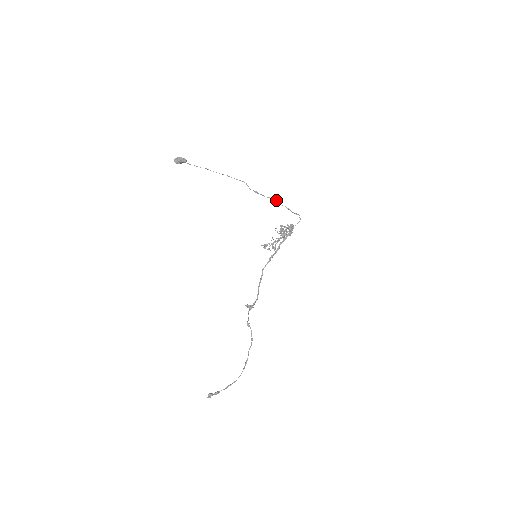
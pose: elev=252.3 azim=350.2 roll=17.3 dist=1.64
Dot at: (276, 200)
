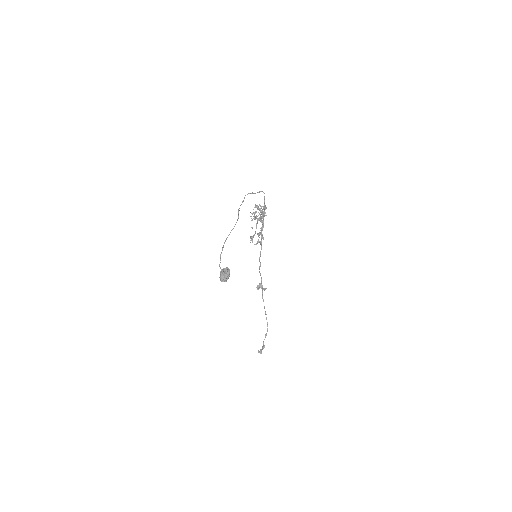
Dot at: (244, 197)
